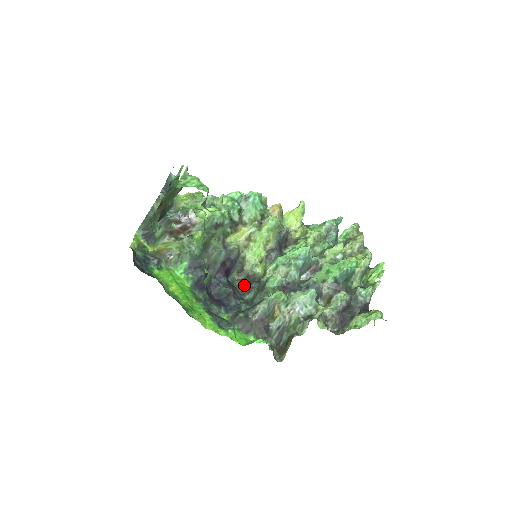
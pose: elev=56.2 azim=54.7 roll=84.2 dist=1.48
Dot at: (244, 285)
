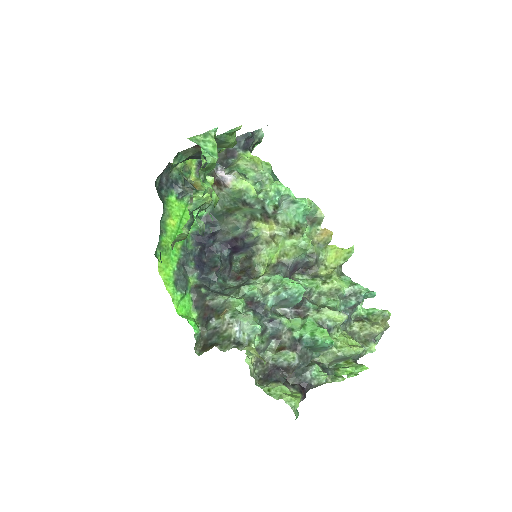
Dot at: (240, 271)
